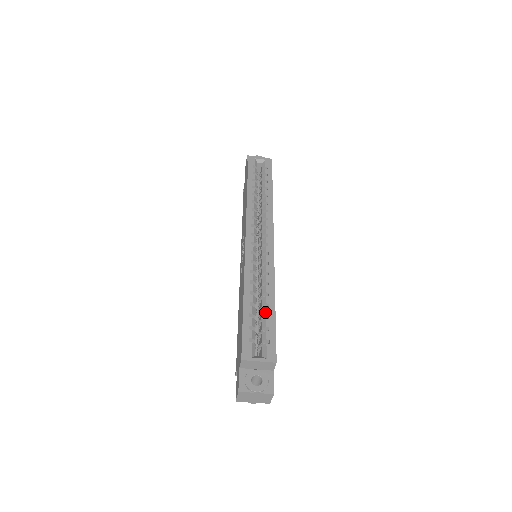
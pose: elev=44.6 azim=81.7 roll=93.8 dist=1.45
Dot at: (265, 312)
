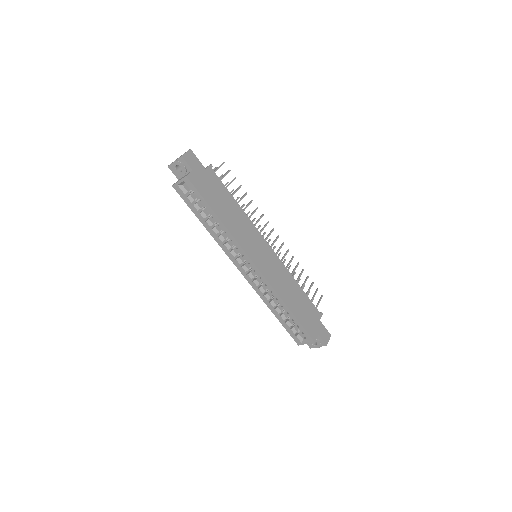
Dot at: occluded
